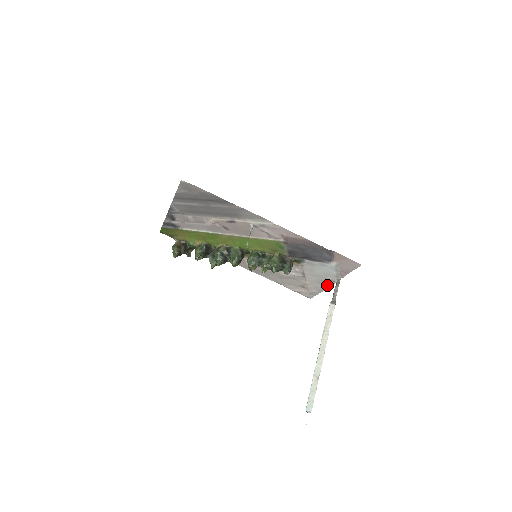
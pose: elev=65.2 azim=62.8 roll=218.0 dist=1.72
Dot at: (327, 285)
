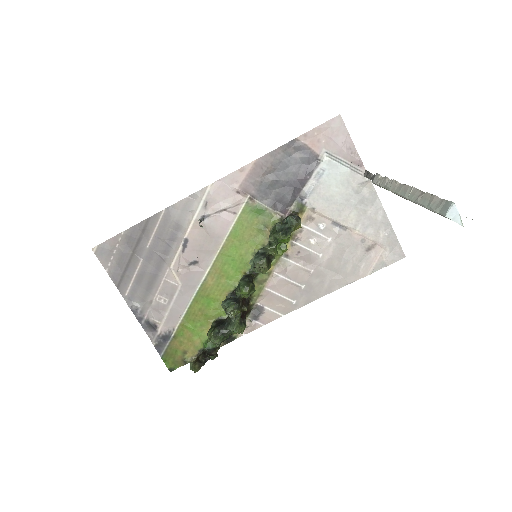
Dot at: (375, 203)
